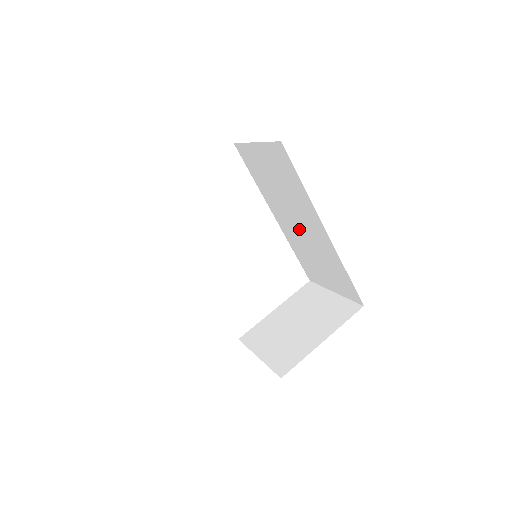
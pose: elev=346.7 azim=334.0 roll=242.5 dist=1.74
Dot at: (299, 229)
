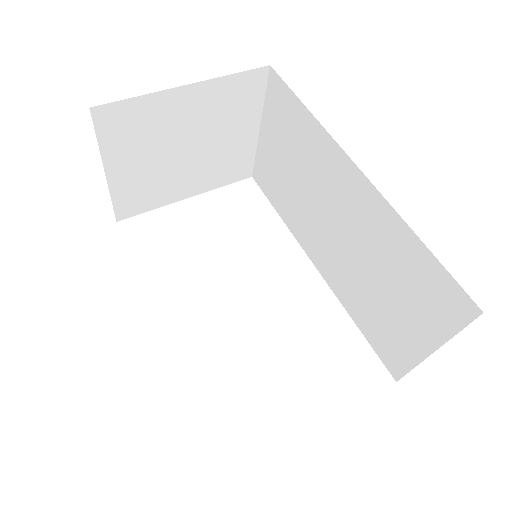
Dot at: (338, 237)
